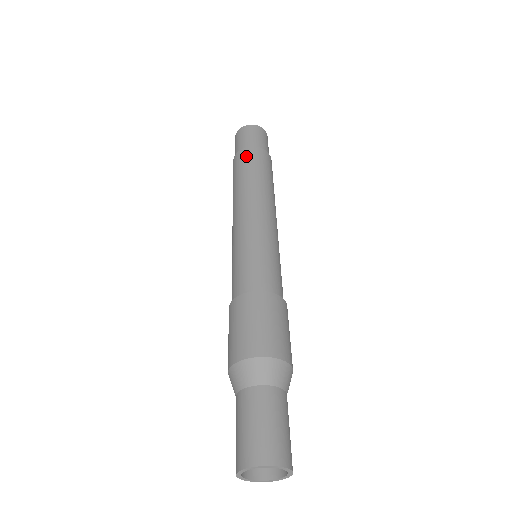
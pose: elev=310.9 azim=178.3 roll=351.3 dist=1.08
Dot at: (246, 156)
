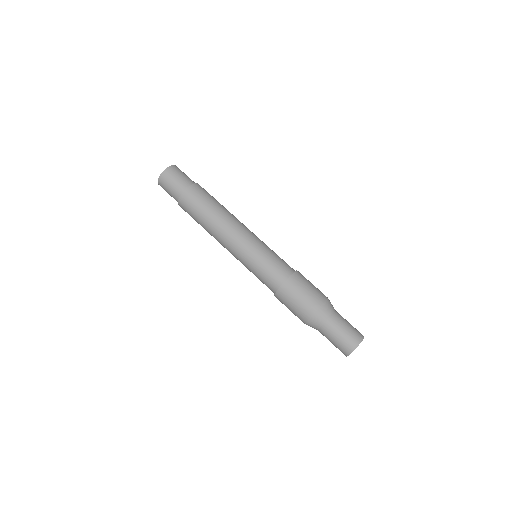
Dot at: (186, 207)
